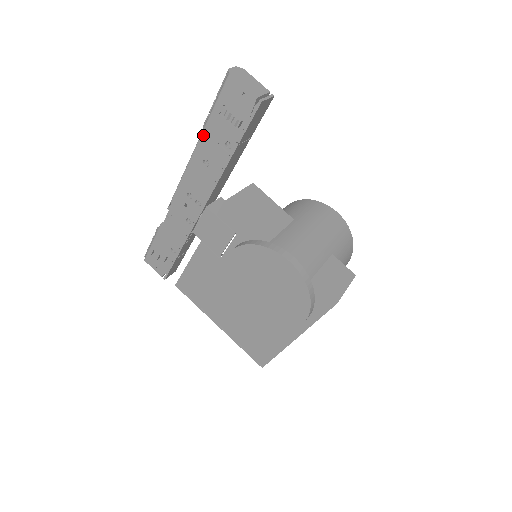
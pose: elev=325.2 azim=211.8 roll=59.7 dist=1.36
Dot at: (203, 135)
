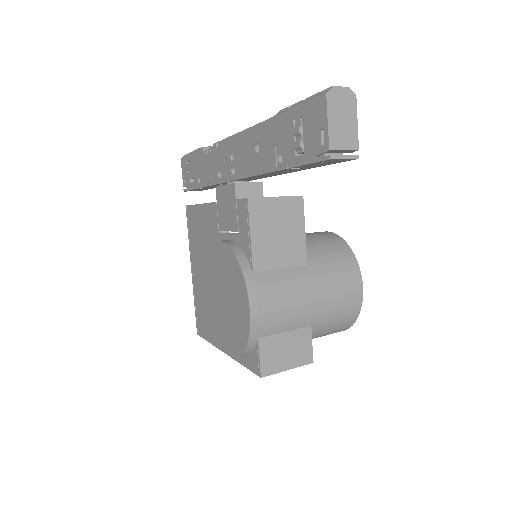
Dot at: (271, 121)
